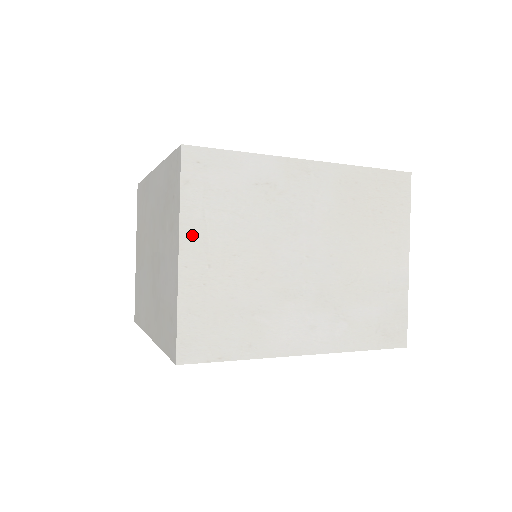
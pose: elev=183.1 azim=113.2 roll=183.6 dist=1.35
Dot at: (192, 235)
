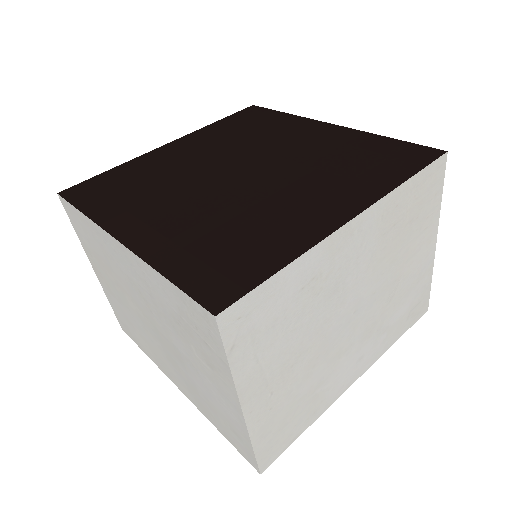
Dot at: (250, 385)
